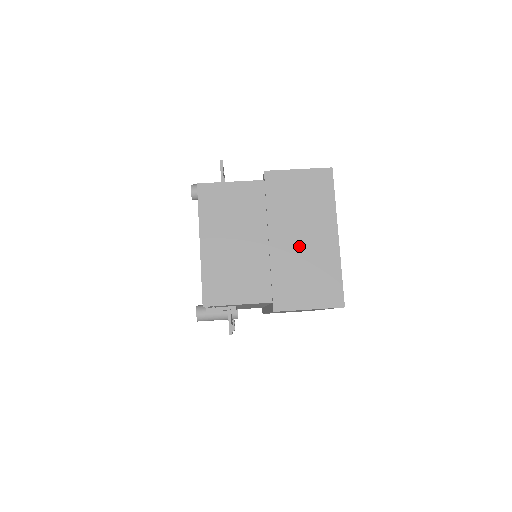
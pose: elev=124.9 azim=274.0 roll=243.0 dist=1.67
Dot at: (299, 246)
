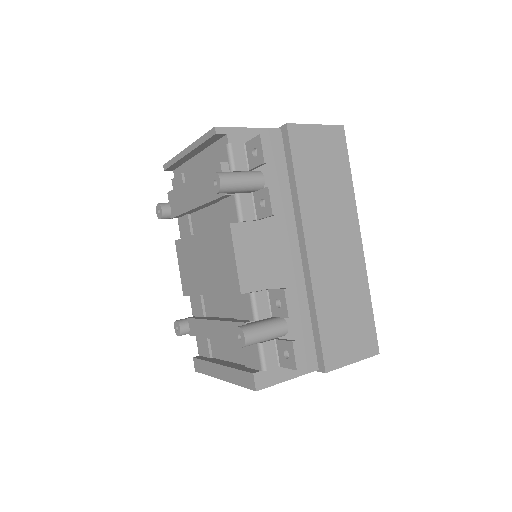
Dot at: occluded
